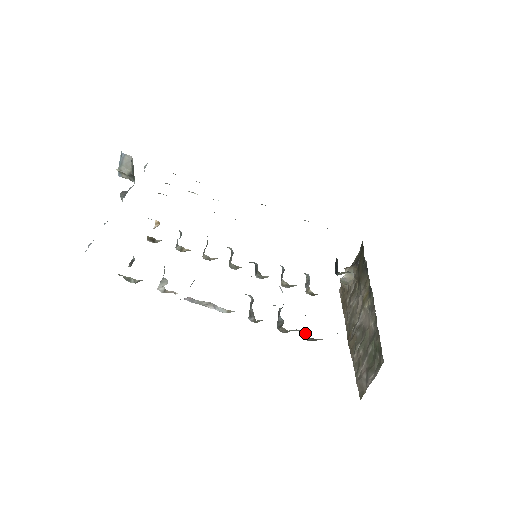
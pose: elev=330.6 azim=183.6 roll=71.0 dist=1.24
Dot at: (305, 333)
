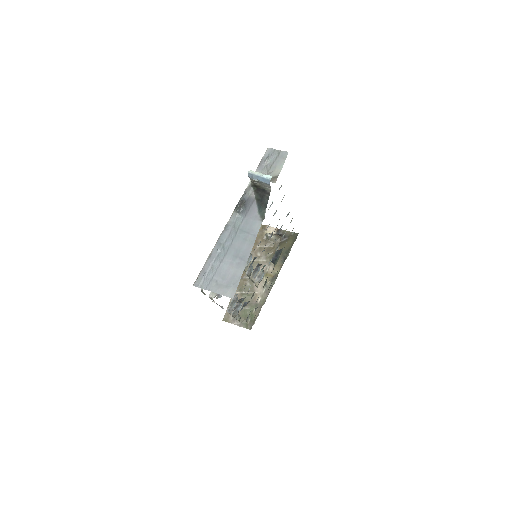
Dot at: (239, 316)
